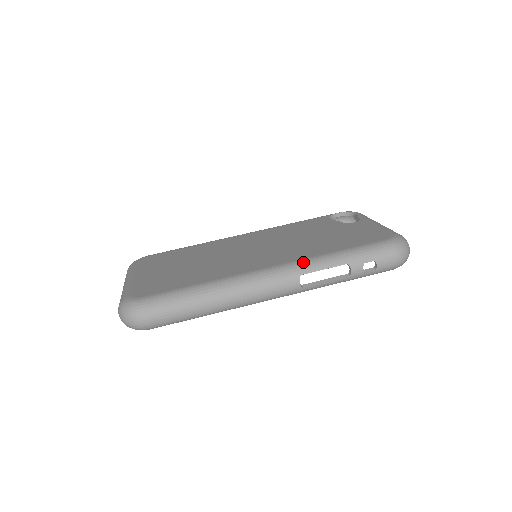
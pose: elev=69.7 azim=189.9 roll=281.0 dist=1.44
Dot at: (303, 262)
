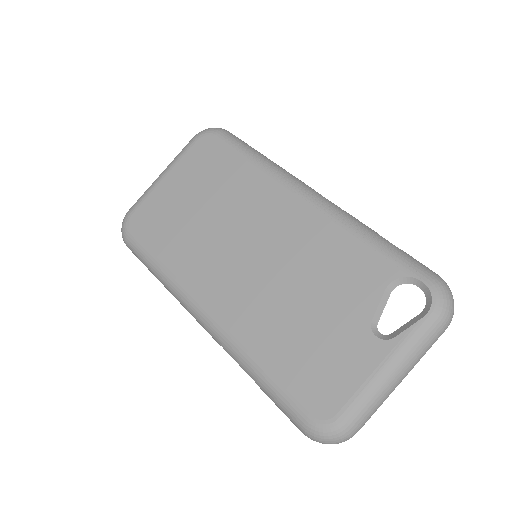
Dot at: (228, 340)
